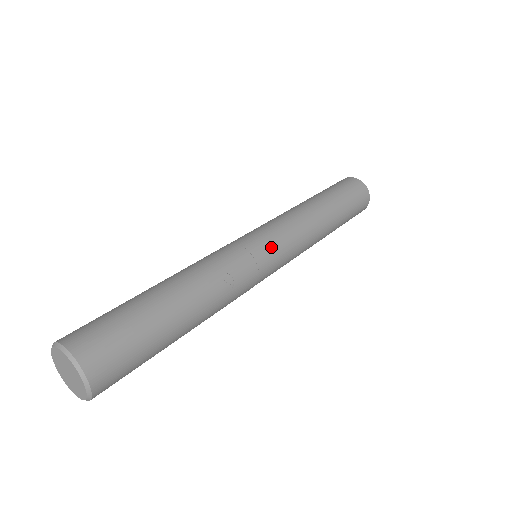
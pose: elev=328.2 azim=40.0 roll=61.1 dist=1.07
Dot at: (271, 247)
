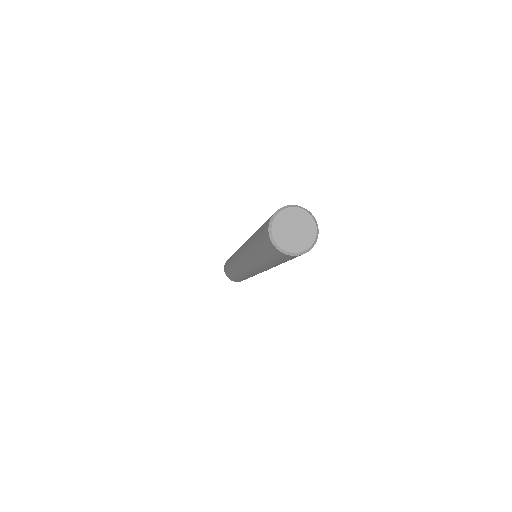
Dot at: occluded
